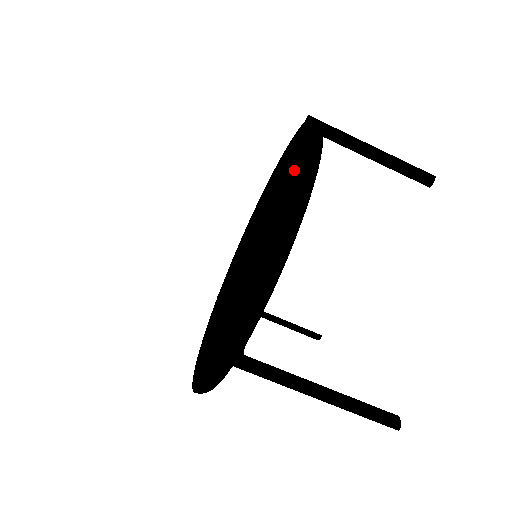
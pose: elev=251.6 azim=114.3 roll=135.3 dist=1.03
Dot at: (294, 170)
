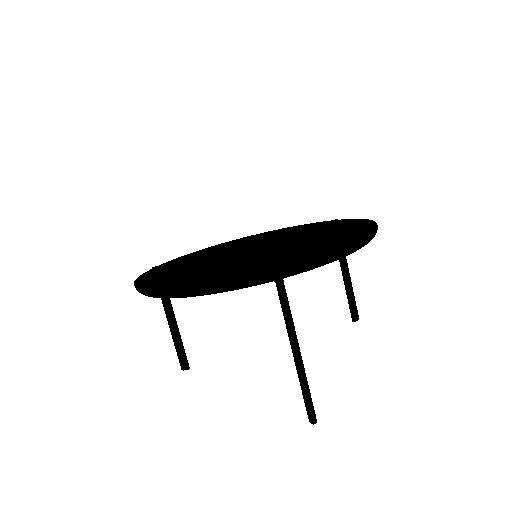
Dot at: (346, 228)
